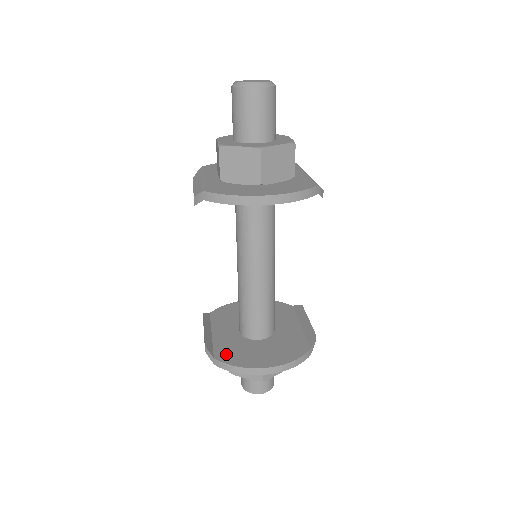
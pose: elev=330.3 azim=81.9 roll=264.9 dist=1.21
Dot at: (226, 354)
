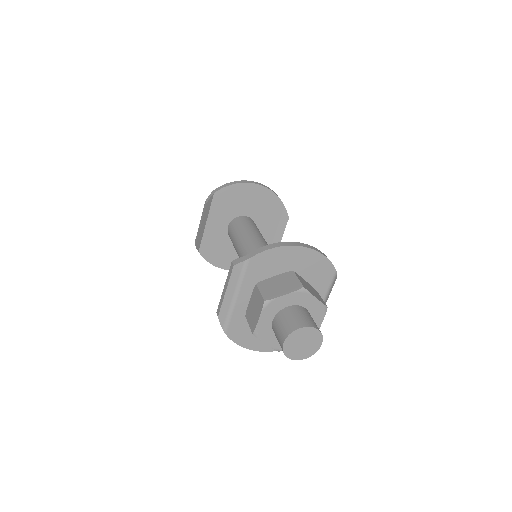
Dot at: occluded
